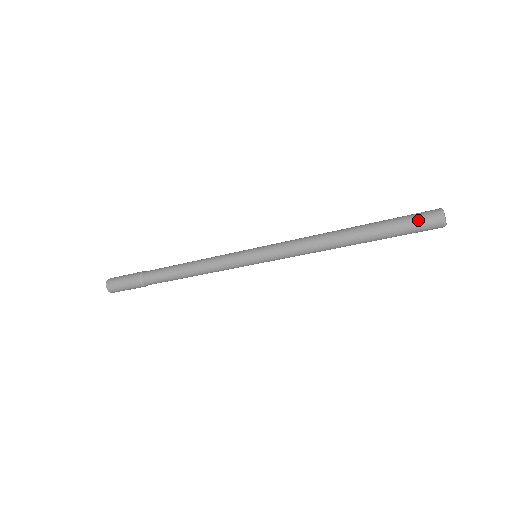
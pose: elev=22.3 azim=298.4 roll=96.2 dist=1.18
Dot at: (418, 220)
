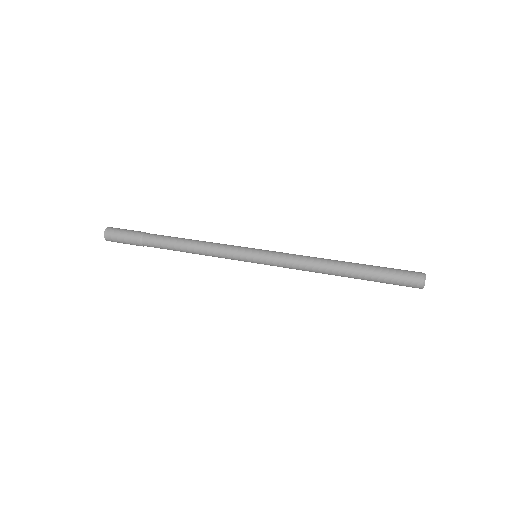
Dot at: occluded
